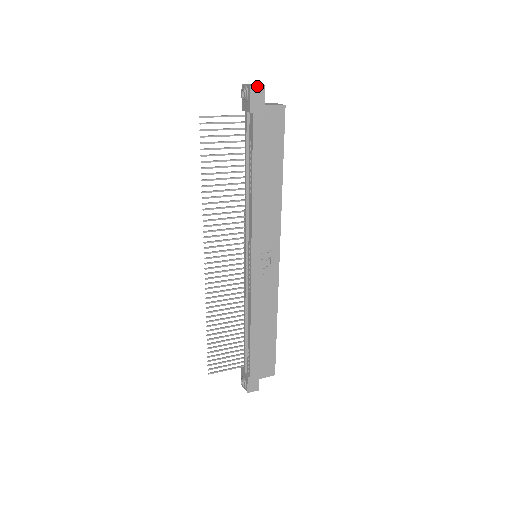
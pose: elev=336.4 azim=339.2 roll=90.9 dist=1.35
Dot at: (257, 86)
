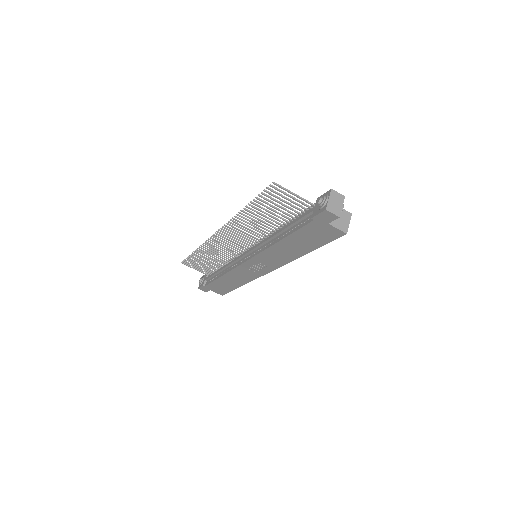
Dot at: (332, 213)
